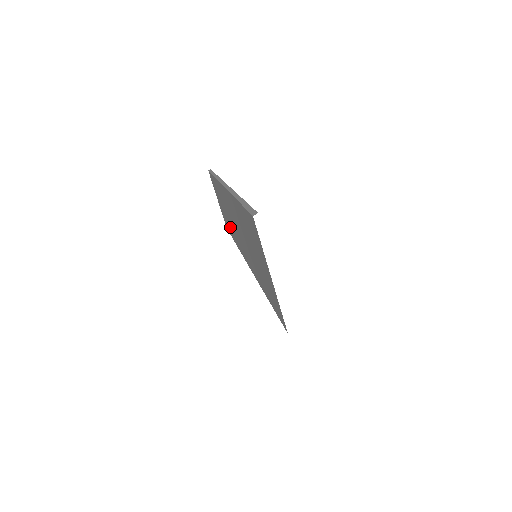
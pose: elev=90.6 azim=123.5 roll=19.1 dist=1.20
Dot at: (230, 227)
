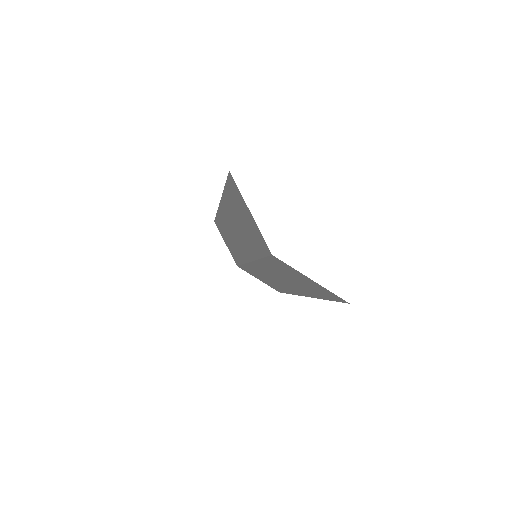
Dot at: (236, 251)
